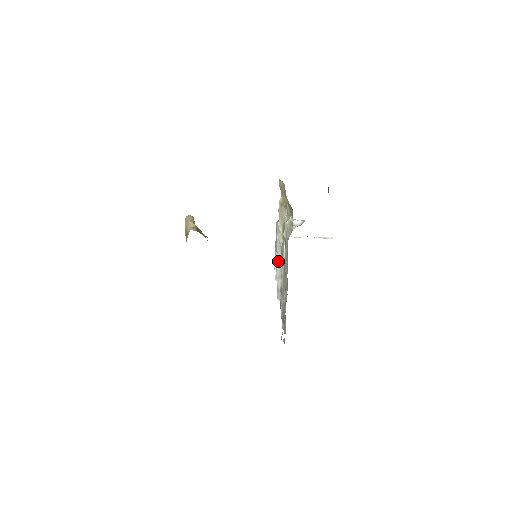
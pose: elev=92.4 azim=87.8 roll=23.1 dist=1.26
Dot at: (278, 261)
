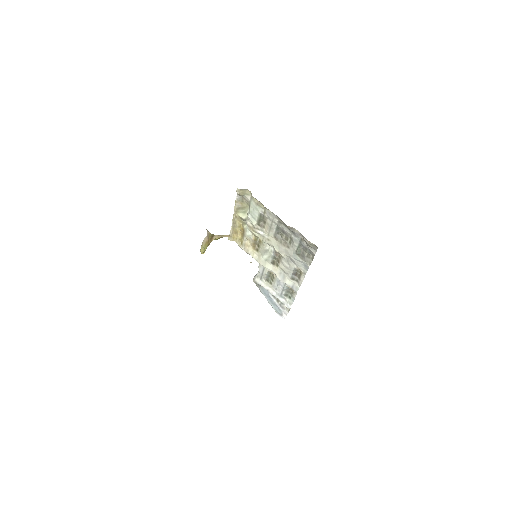
Dot at: (273, 272)
